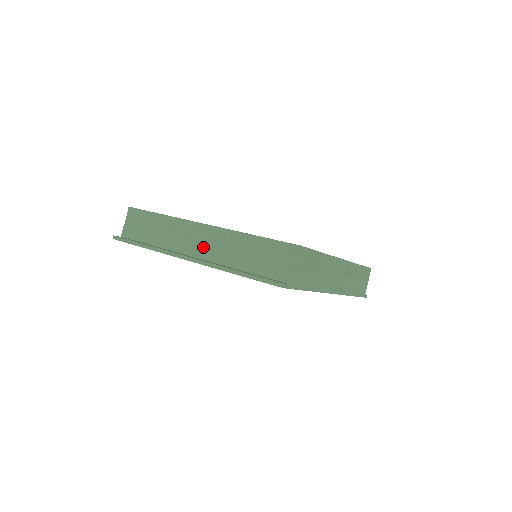
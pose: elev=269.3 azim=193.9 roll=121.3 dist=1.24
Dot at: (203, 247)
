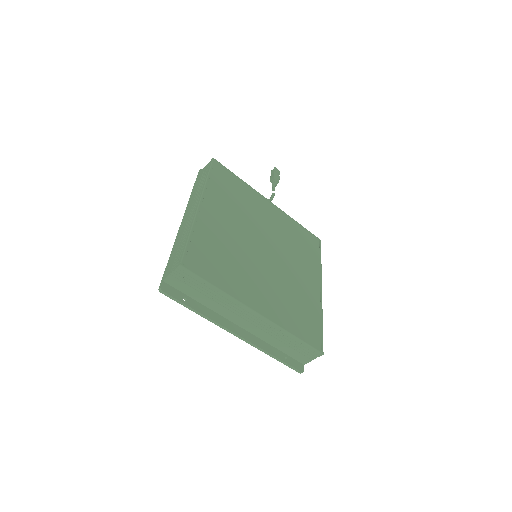
Dot at: (250, 325)
